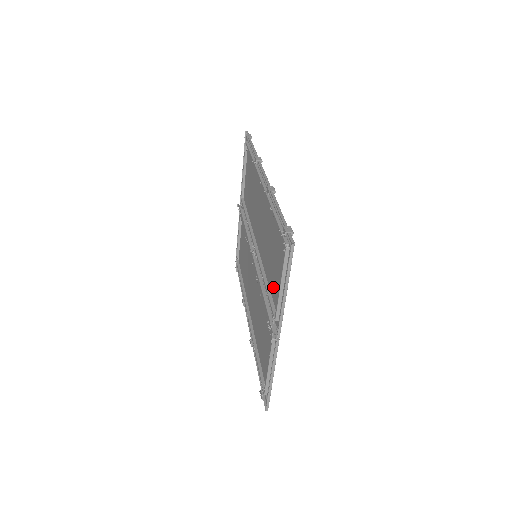
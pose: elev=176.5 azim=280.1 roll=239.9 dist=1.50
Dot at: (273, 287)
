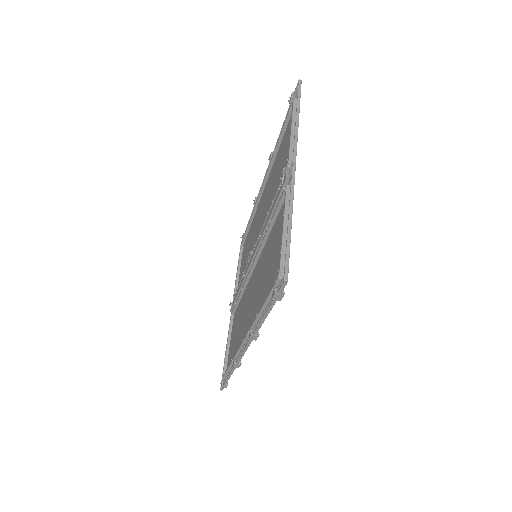
Dot at: occluded
